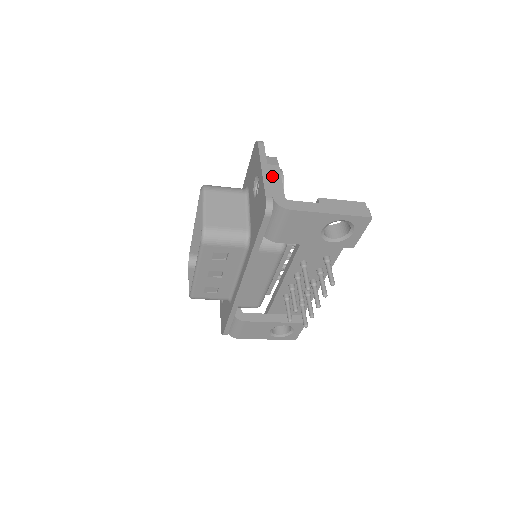
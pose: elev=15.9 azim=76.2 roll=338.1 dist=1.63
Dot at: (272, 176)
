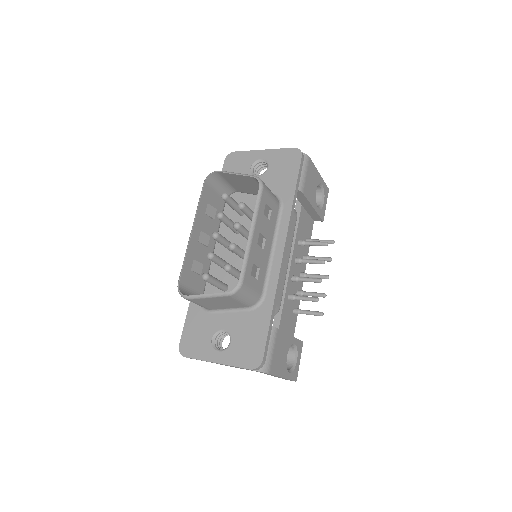
Dot at: occluded
